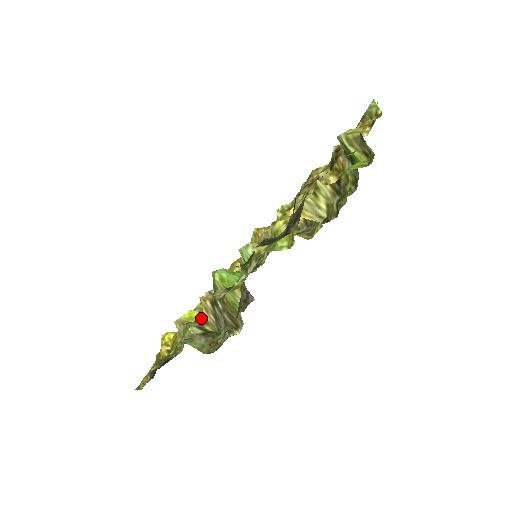
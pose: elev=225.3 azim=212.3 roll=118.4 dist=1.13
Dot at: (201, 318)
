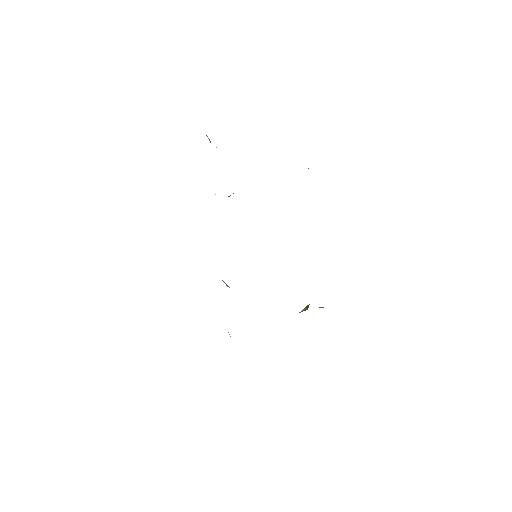
Dot at: occluded
